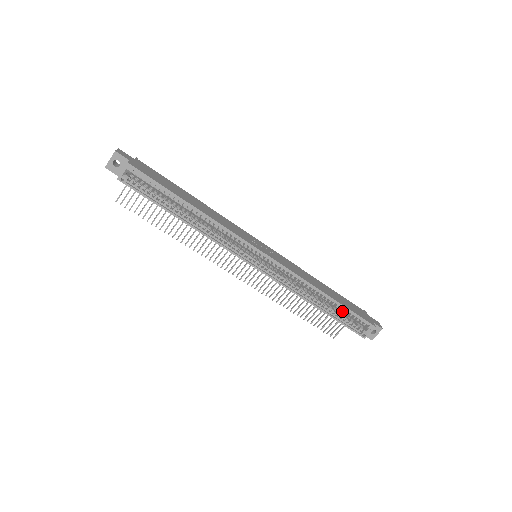
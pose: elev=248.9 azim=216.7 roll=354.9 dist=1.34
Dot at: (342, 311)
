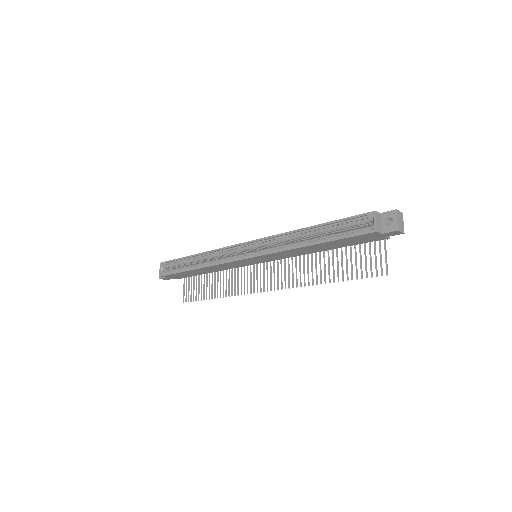
Dot at: (334, 229)
